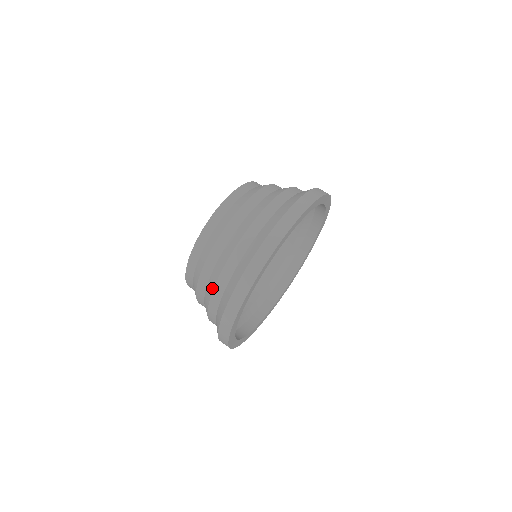
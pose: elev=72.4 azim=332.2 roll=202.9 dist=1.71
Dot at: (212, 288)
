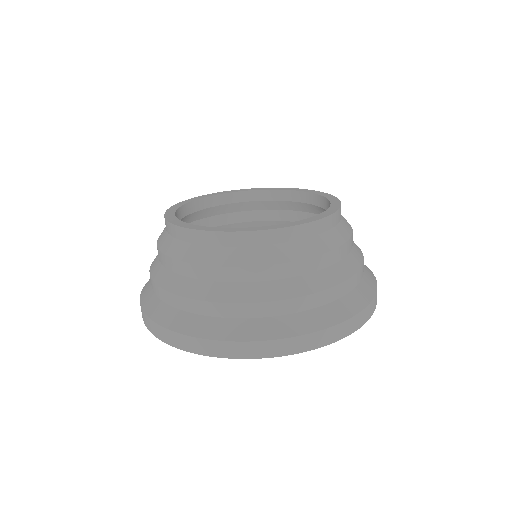
Dot at: (220, 299)
